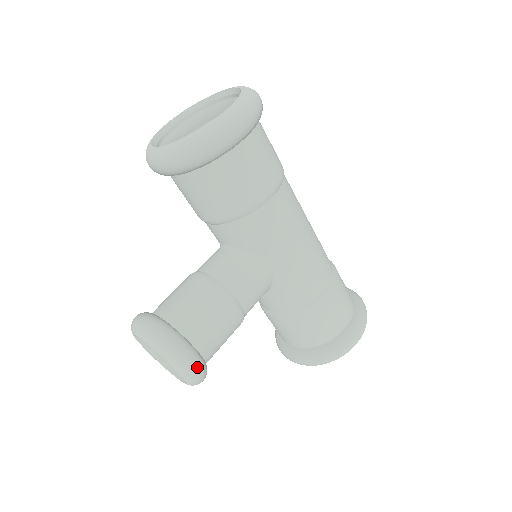
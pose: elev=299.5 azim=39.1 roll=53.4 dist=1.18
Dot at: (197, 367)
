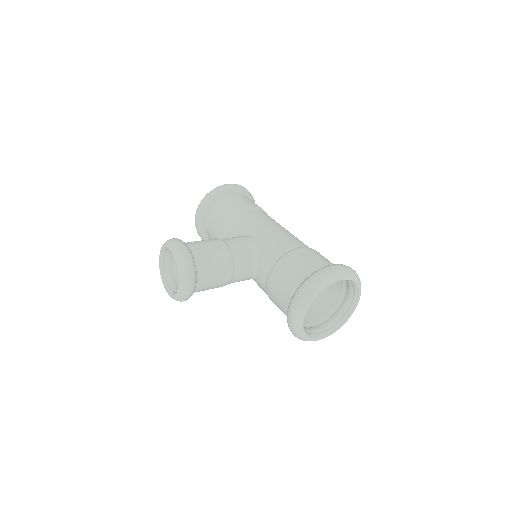
Dot at: (182, 245)
